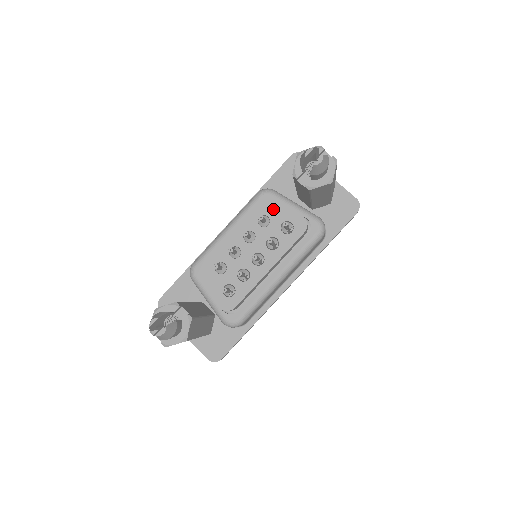
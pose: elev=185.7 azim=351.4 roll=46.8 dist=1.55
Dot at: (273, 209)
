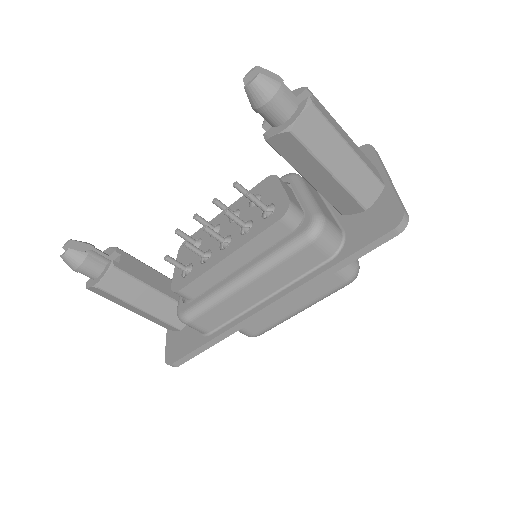
Dot at: (270, 188)
